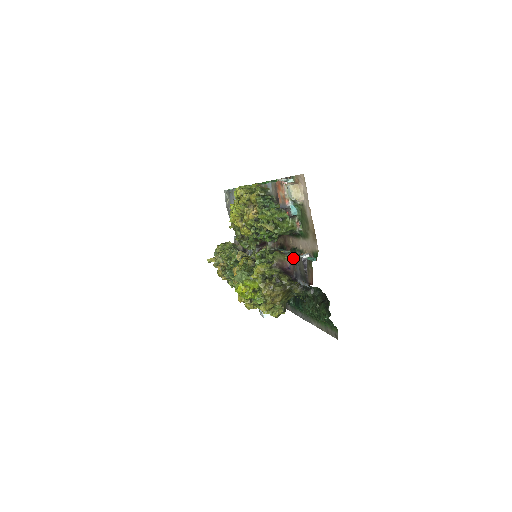
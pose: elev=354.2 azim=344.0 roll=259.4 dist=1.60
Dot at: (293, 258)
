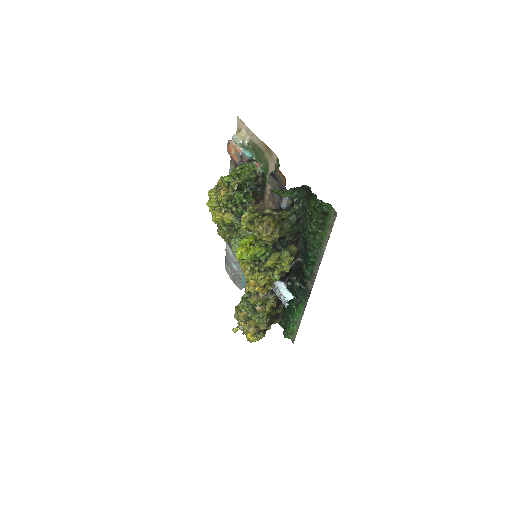
Dot at: (270, 197)
